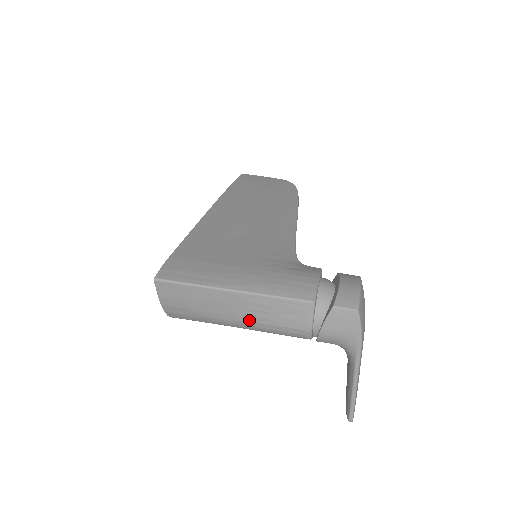
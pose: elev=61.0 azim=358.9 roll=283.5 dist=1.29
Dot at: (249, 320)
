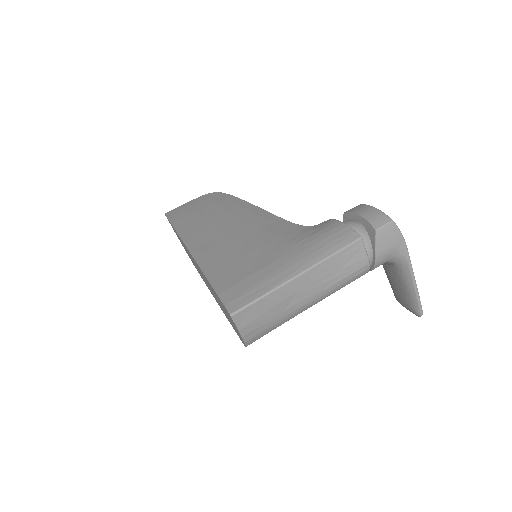
Dot at: (320, 291)
